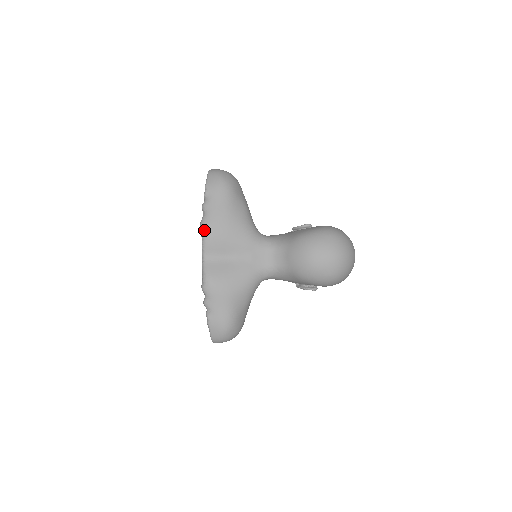
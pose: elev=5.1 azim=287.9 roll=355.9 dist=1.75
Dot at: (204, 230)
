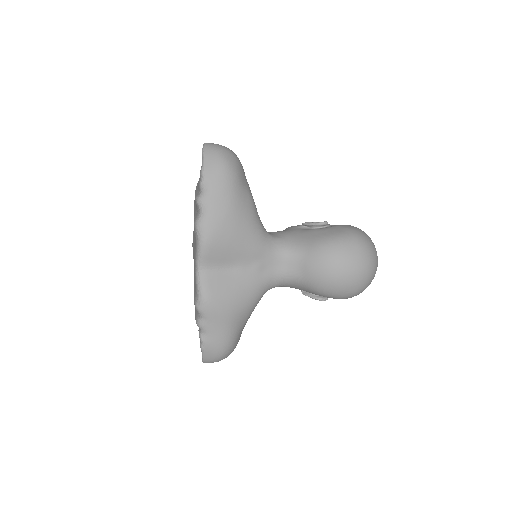
Dot at: (202, 235)
